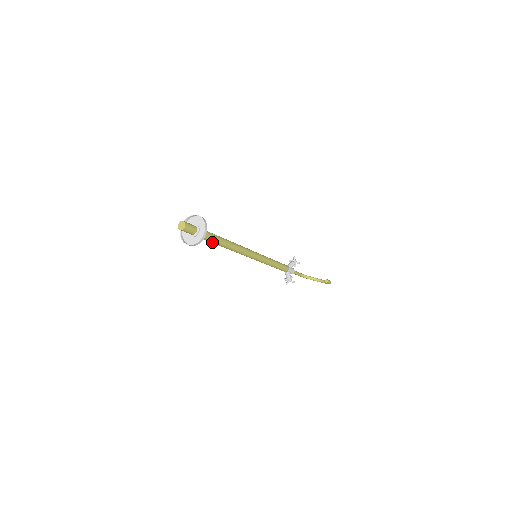
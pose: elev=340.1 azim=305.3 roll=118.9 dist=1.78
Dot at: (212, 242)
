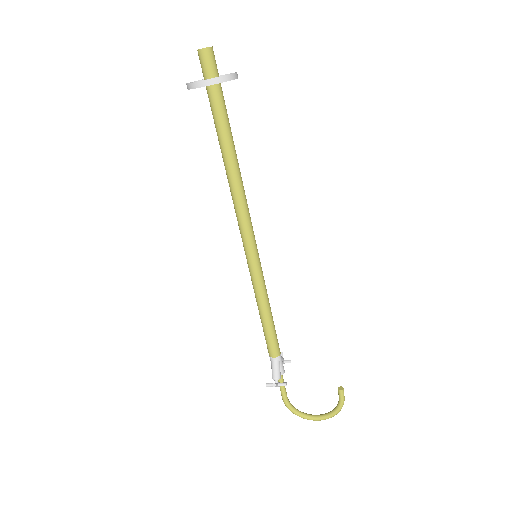
Dot at: (224, 135)
